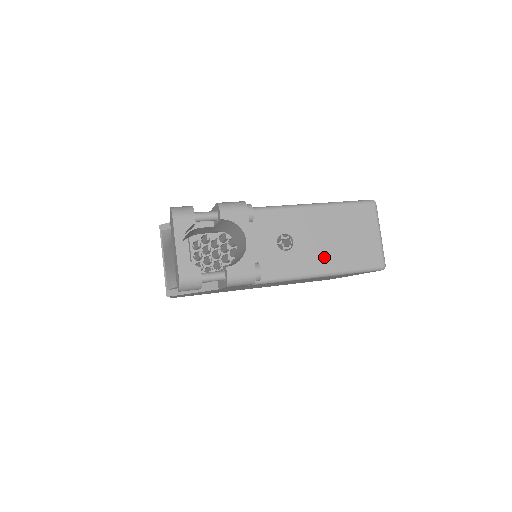
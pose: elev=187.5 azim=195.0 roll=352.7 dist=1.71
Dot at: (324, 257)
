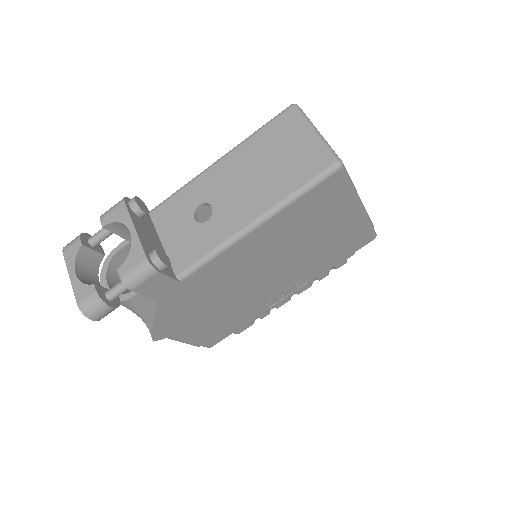
Dot at: (252, 201)
